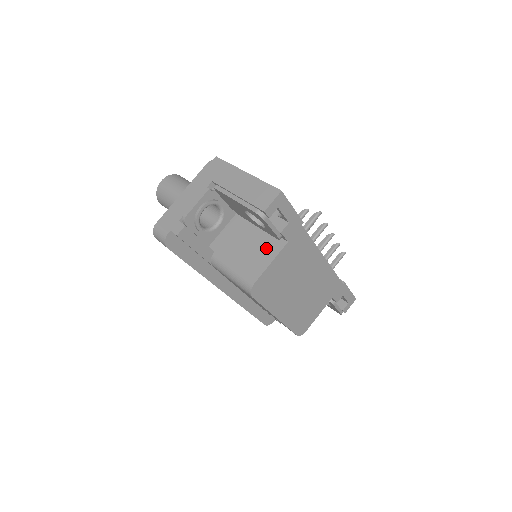
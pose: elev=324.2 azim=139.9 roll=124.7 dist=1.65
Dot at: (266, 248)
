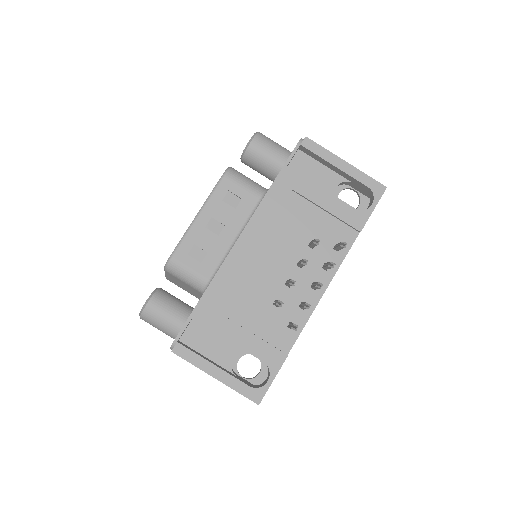
Dot at: occluded
